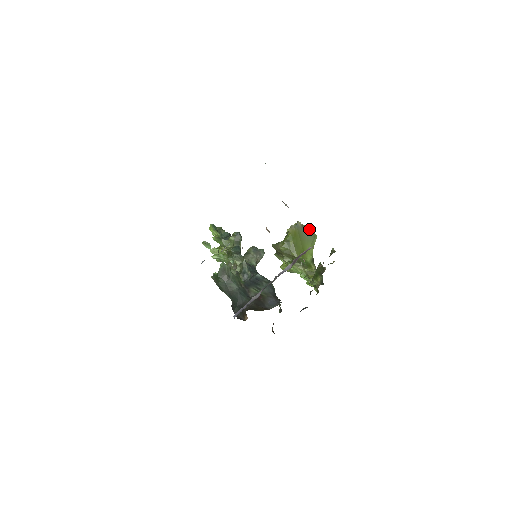
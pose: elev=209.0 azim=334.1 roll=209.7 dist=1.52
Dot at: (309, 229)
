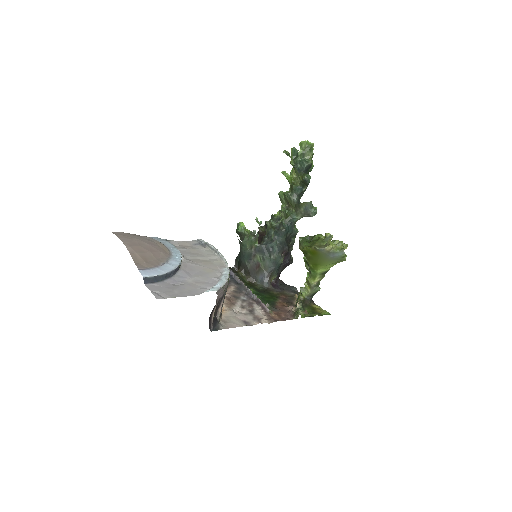
Dot at: (339, 254)
